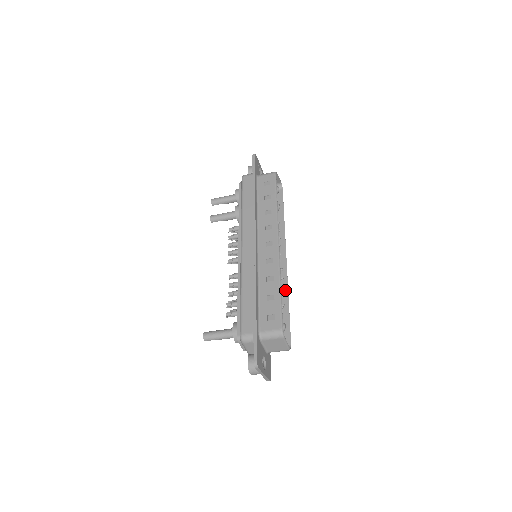
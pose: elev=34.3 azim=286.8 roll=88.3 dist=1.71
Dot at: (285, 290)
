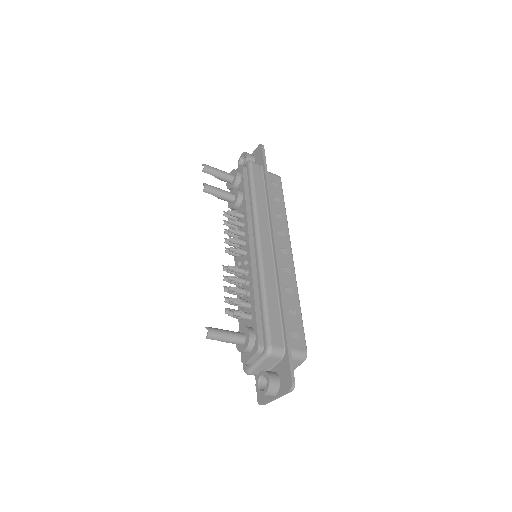
Dot at: occluded
